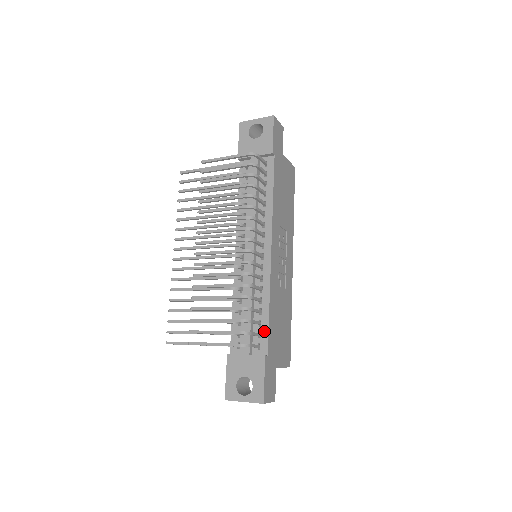
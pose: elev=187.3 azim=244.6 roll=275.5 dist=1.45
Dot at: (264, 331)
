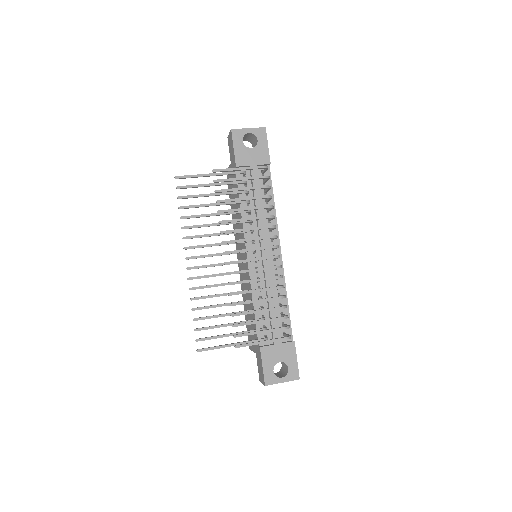
Dot at: (287, 321)
